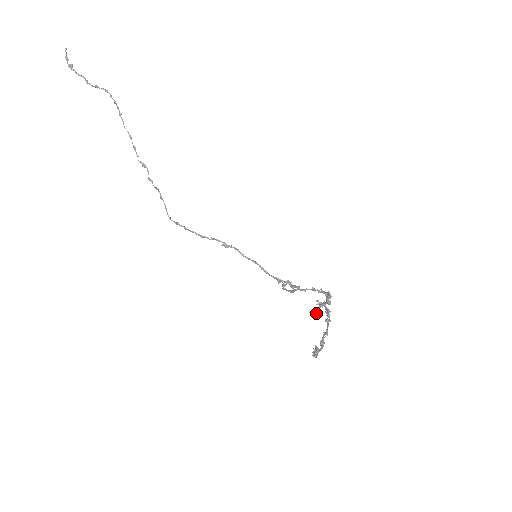
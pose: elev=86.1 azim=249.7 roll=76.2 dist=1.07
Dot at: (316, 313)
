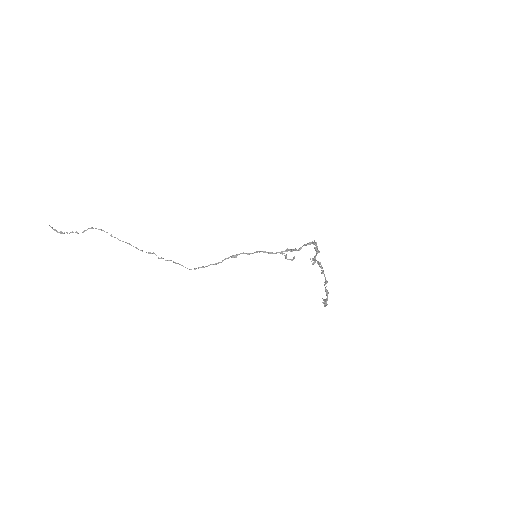
Dot at: occluded
